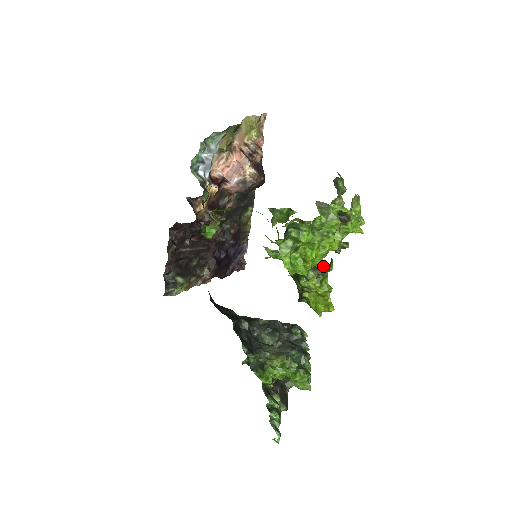
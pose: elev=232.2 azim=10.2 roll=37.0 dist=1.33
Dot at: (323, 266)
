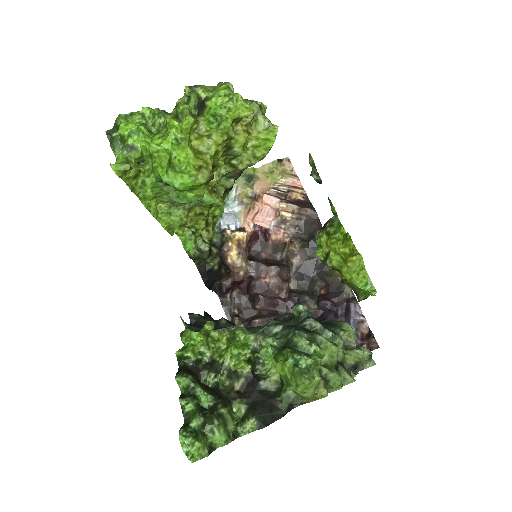
Dot at: (332, 217)
